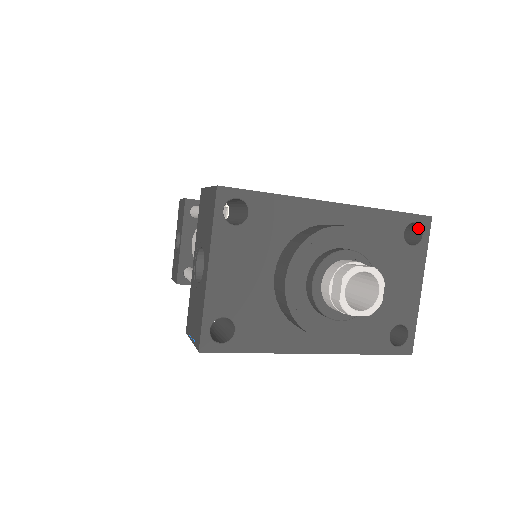
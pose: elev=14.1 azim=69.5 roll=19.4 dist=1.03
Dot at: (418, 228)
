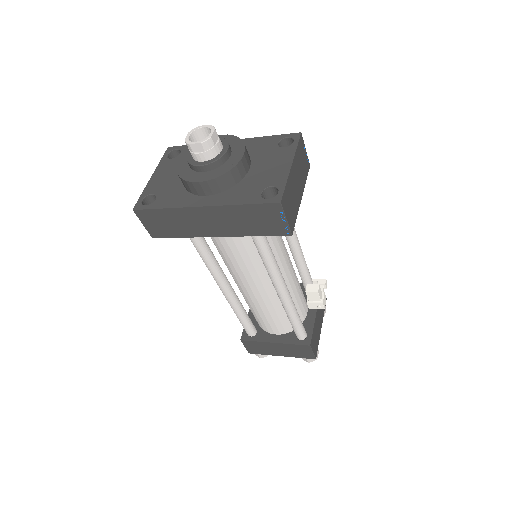
Dot at: occluded
